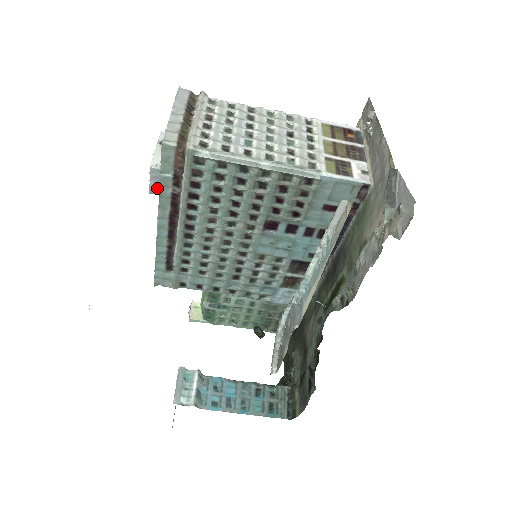
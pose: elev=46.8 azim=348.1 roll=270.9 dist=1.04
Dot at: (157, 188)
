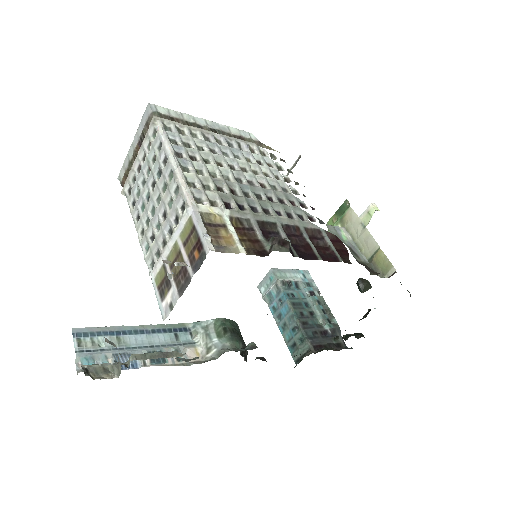
Dot at: occluded
